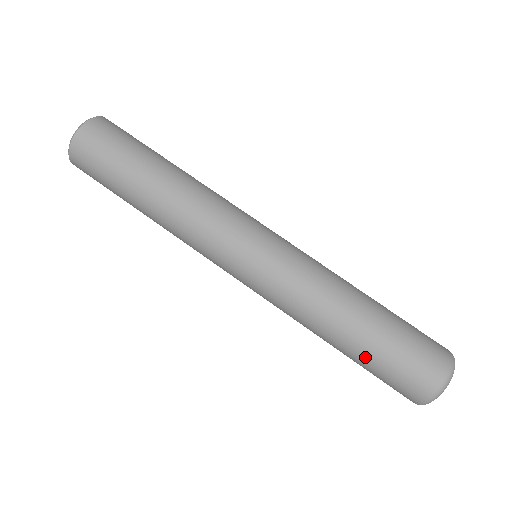
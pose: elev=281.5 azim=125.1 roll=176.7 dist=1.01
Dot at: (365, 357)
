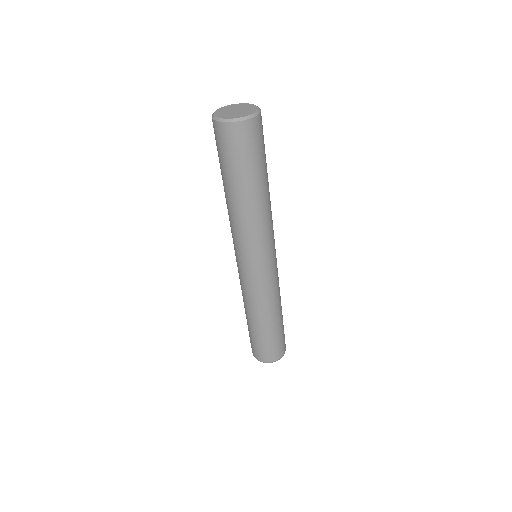
Dot at: (249, 329)
